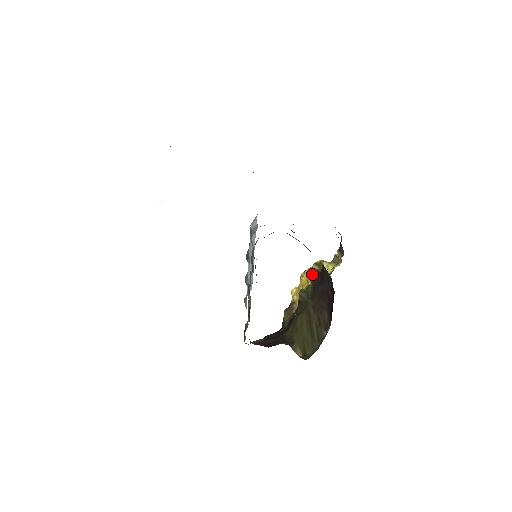
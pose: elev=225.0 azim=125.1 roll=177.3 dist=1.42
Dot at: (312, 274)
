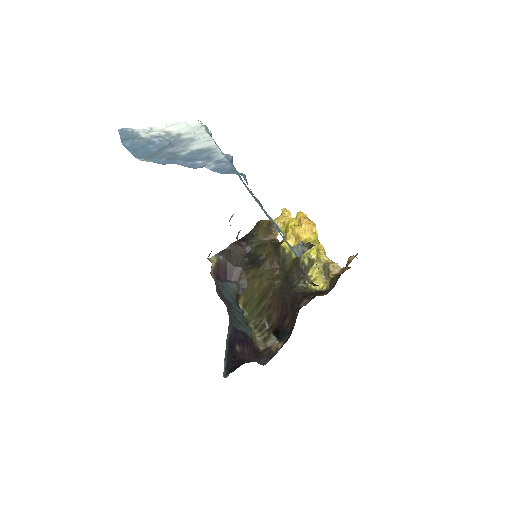
Dot at: (299, 261)
